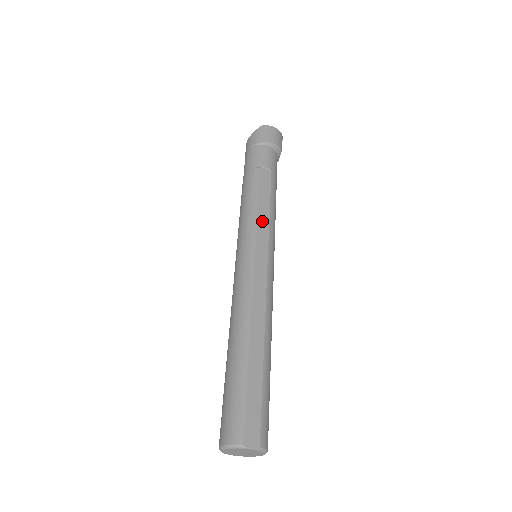
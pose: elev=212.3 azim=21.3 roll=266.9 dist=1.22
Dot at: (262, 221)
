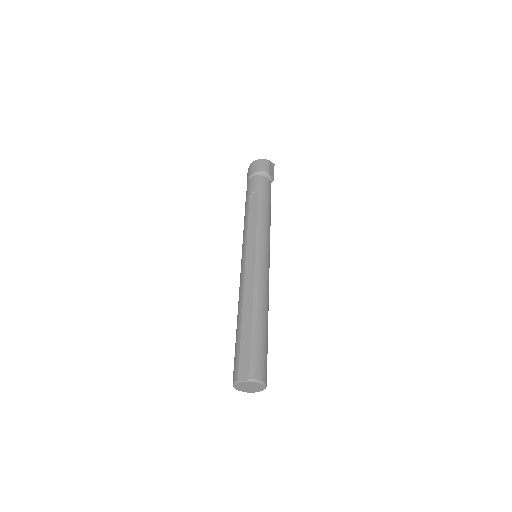
Dot at: (251, 231)
